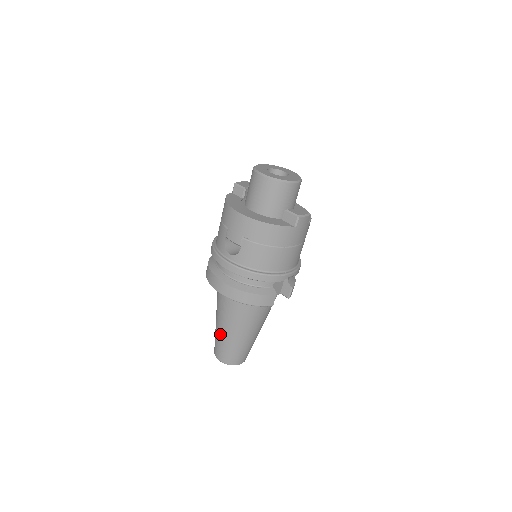
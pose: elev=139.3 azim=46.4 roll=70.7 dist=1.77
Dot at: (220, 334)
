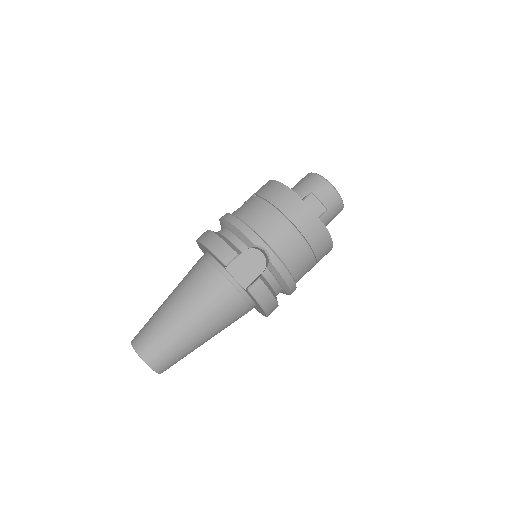
Dot at: occluded
